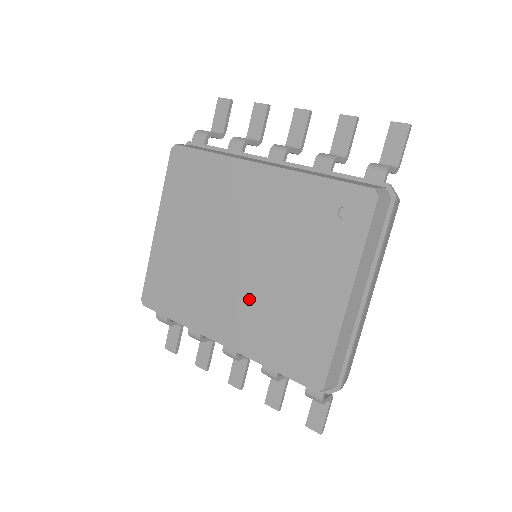
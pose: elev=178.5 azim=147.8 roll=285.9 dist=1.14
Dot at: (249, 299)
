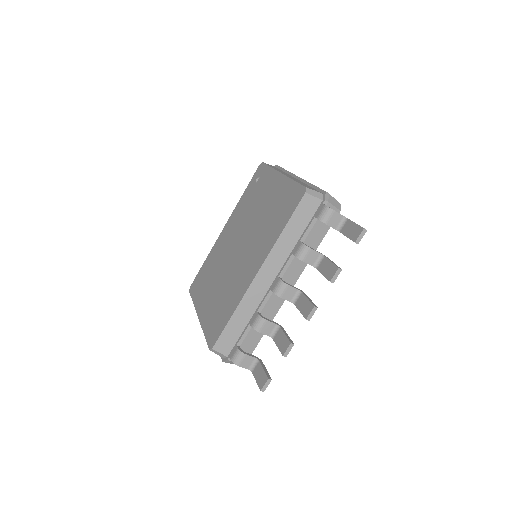
Dot at: (253, 243)
